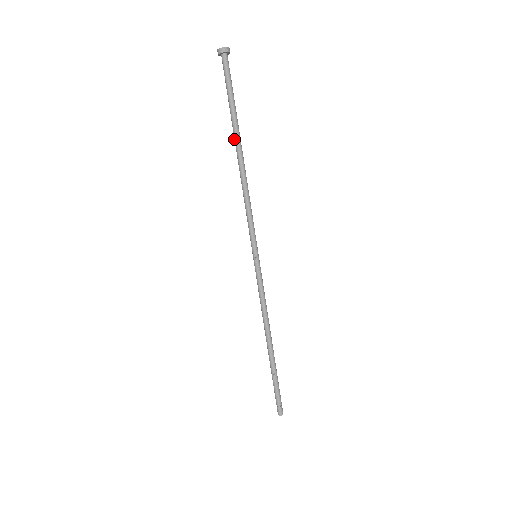
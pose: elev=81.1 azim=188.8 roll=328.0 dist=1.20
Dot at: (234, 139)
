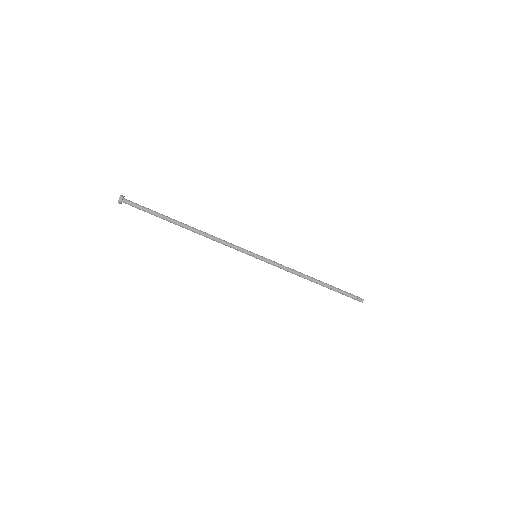
Dot at: occluded
